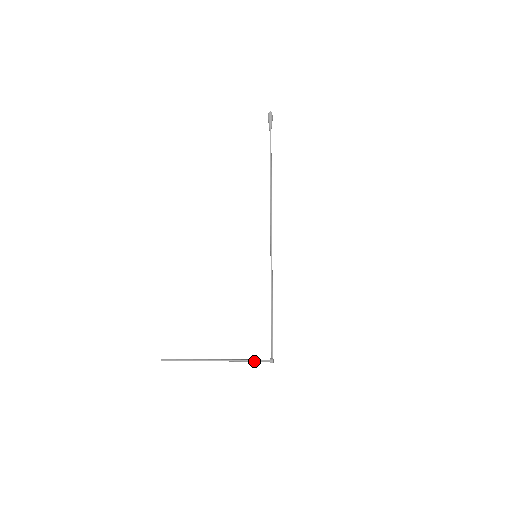
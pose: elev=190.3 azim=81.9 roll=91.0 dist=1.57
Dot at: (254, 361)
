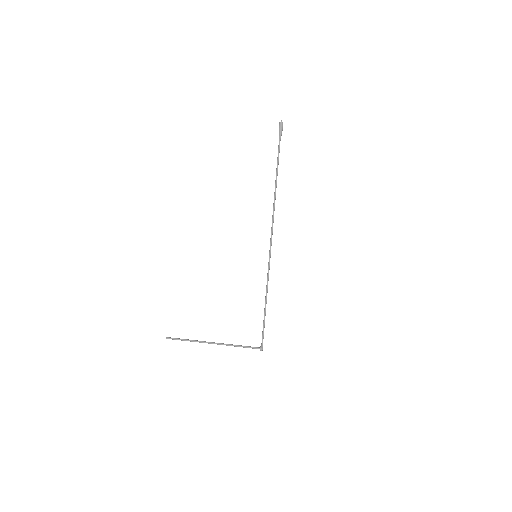
Dot at: (246, 347)
